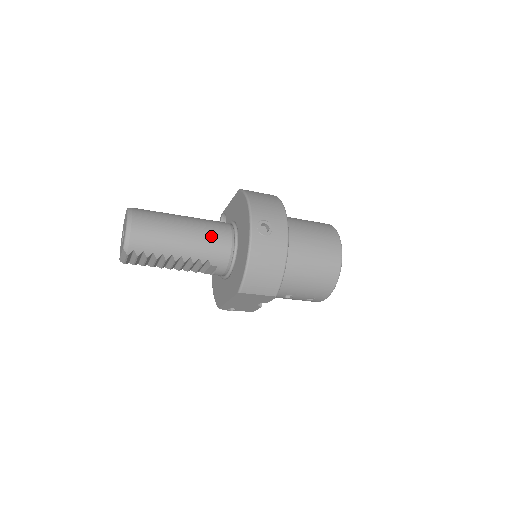
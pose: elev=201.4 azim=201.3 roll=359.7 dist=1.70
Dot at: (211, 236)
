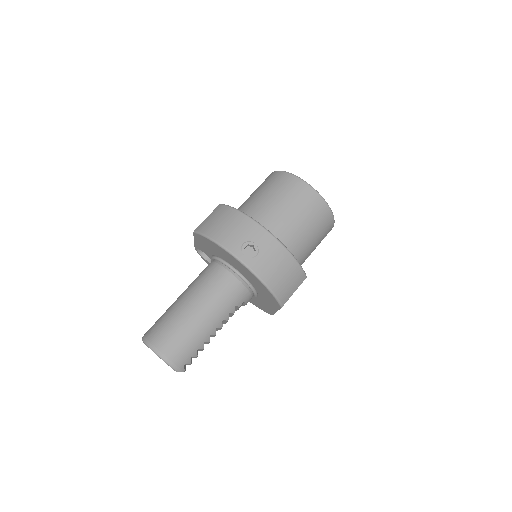
Dot at: (218, 291)
